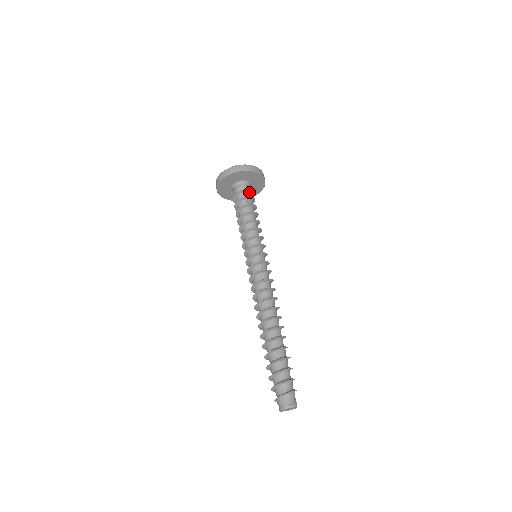
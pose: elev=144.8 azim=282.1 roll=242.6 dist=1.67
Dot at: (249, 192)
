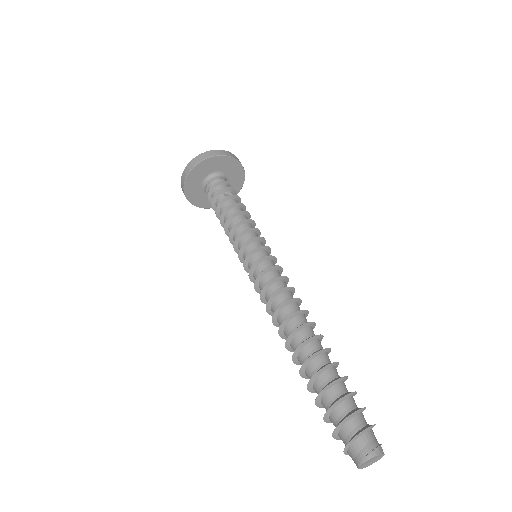
Dot at: (225, 184)
